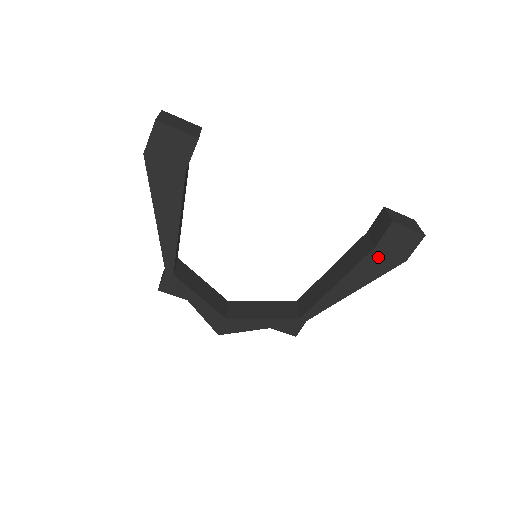
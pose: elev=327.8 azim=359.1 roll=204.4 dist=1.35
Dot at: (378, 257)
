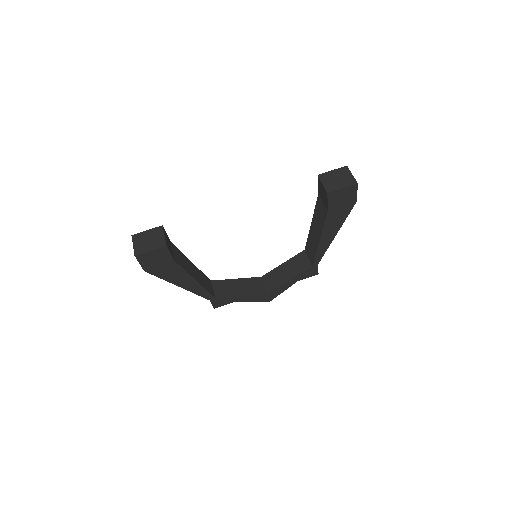
Dot at: (335, 213)
